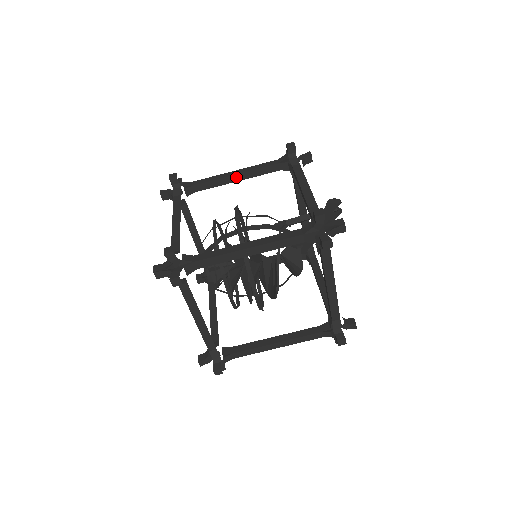
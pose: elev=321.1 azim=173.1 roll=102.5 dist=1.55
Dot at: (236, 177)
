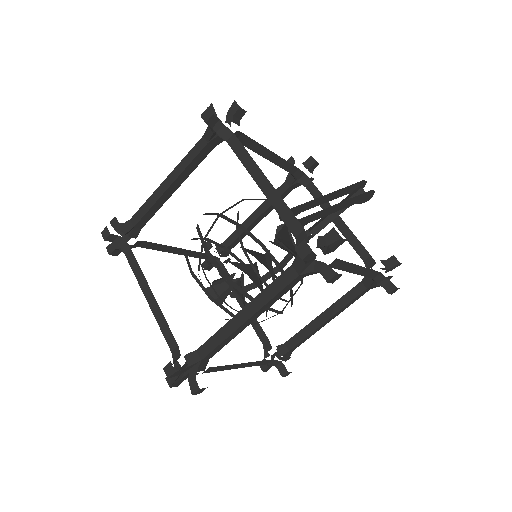
Dot at: (254, 215)
